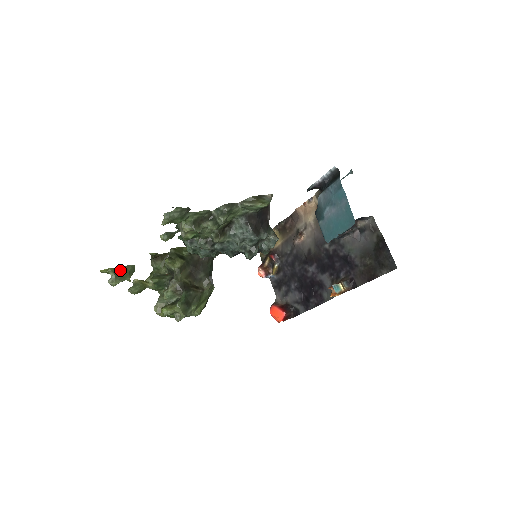
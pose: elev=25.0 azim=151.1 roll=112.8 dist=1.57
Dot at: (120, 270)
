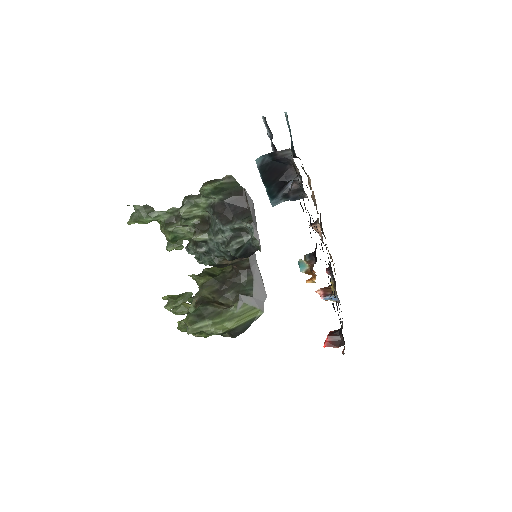
Dot at: (178, 297)
